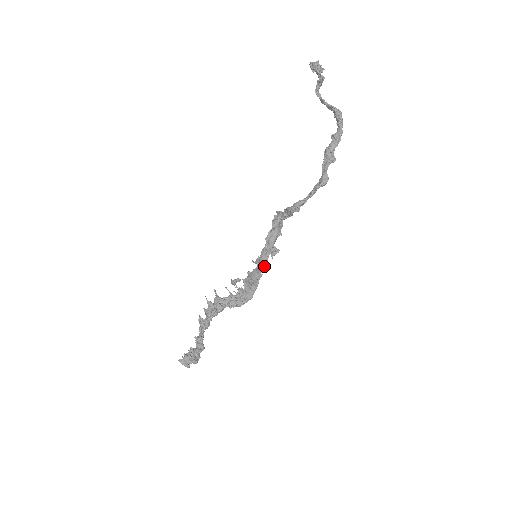
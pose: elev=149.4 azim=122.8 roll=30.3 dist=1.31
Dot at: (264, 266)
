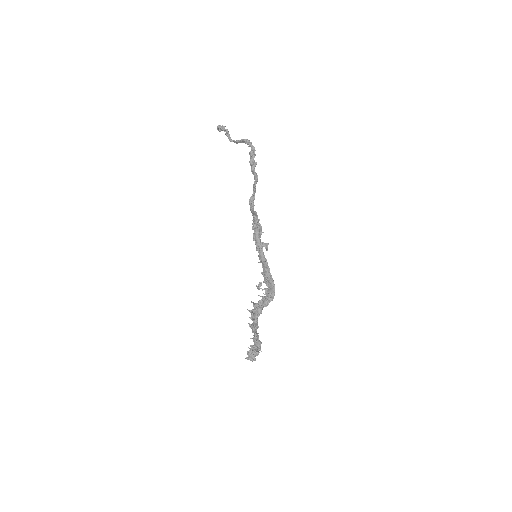
Dot at: (264, 259)
